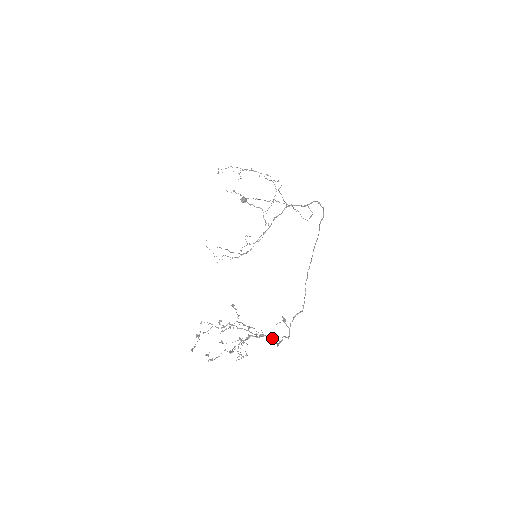
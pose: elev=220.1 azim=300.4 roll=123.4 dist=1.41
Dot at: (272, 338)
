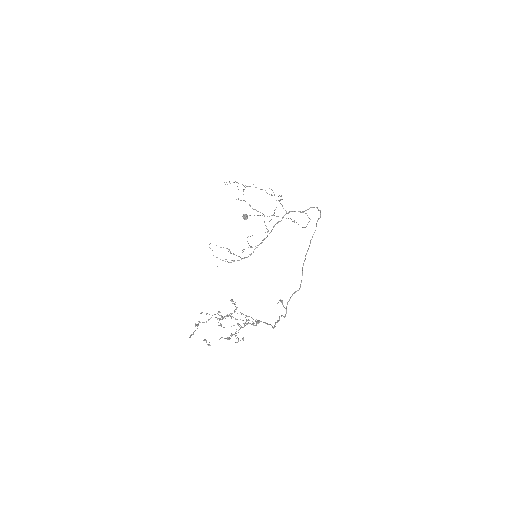
Dot at: (269, 324)
